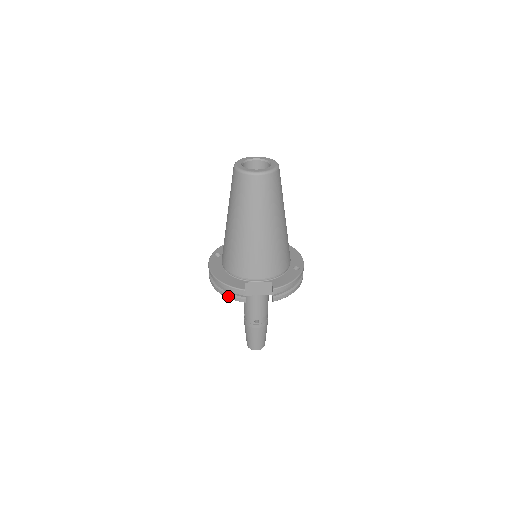
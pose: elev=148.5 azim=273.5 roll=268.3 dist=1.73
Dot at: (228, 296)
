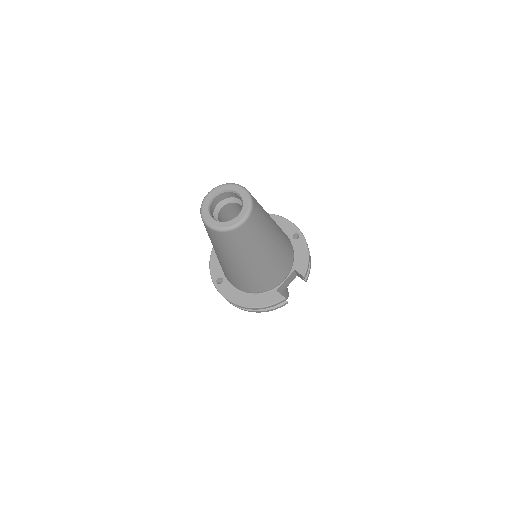
Dot at: (270, 310)
